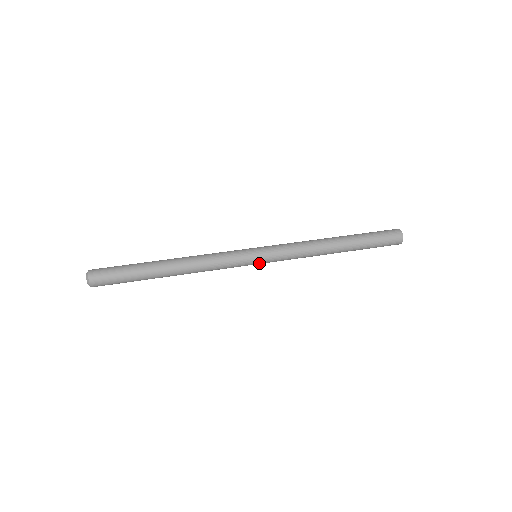
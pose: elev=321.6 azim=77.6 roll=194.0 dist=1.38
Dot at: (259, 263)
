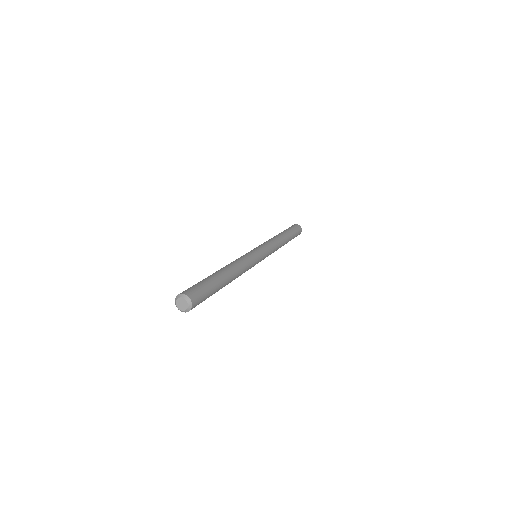
Dot at: occluded
